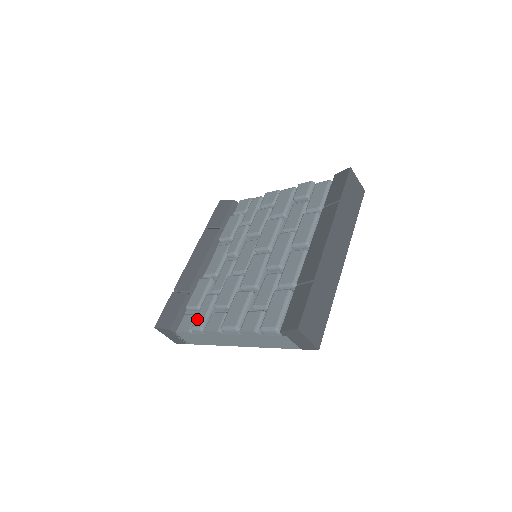
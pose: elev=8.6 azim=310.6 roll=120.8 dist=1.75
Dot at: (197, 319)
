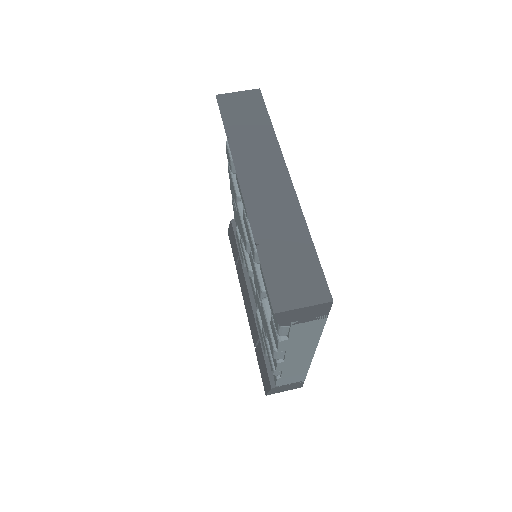
Dot at: occluded
